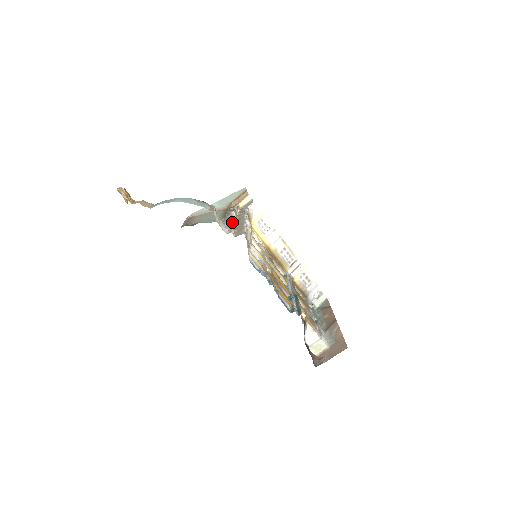
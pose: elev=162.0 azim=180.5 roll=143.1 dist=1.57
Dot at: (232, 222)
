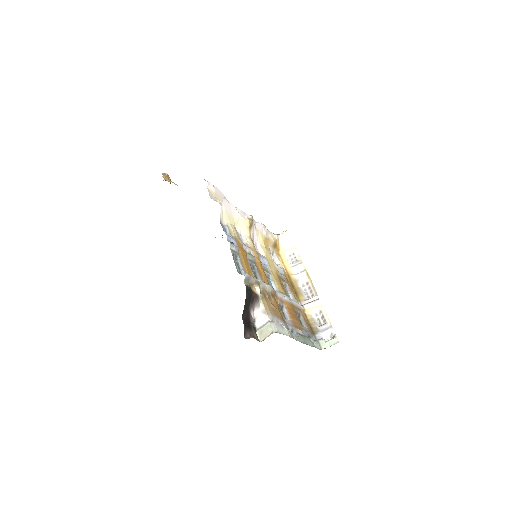
Dot at: occluded
